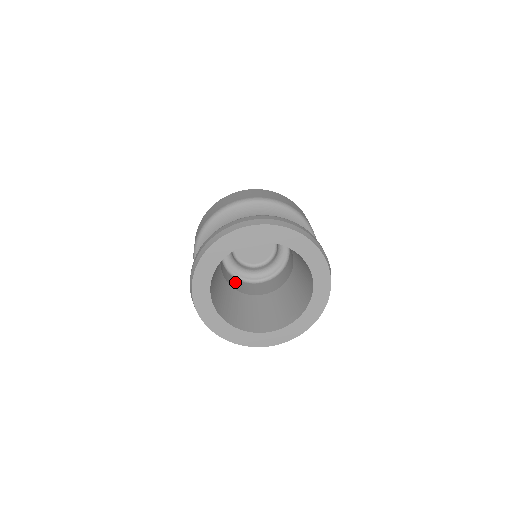
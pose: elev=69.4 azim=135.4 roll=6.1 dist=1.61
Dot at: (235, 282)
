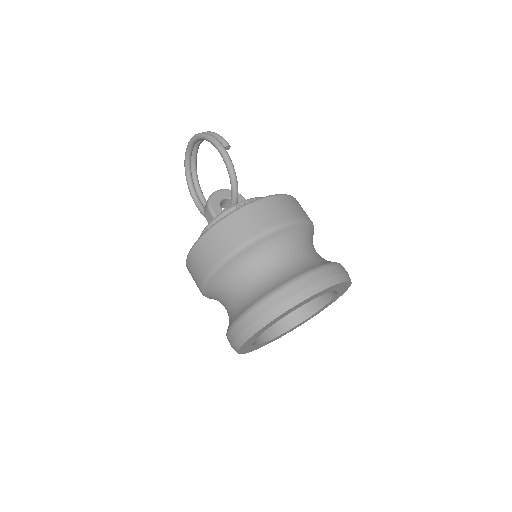
Dot at: occluded
